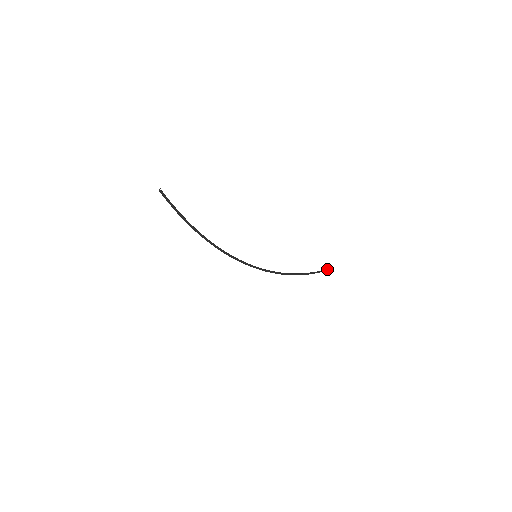
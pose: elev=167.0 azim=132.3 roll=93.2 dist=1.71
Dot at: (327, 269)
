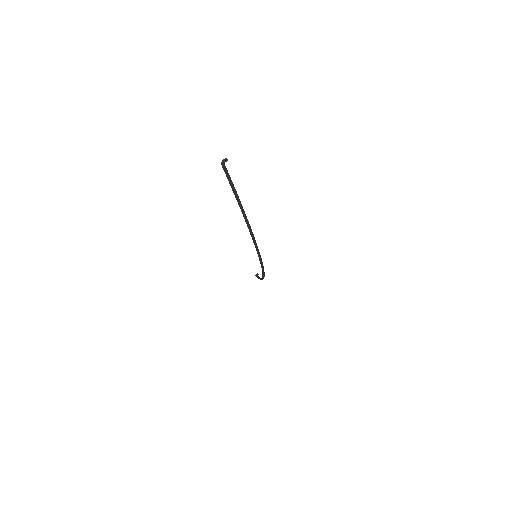
Dot at: (256, 275)
